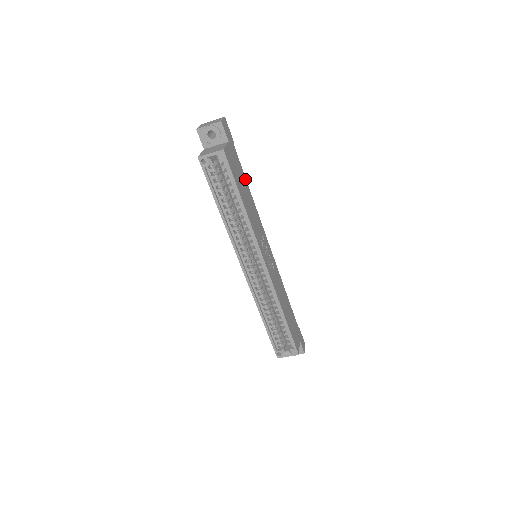
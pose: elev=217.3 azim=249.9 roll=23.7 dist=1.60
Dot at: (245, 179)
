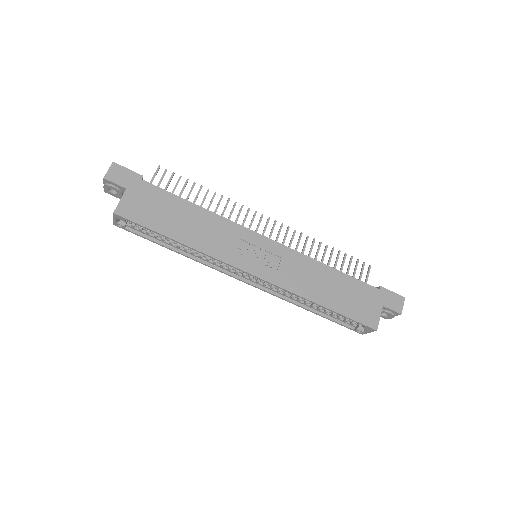
Dot at: (180, 200)
